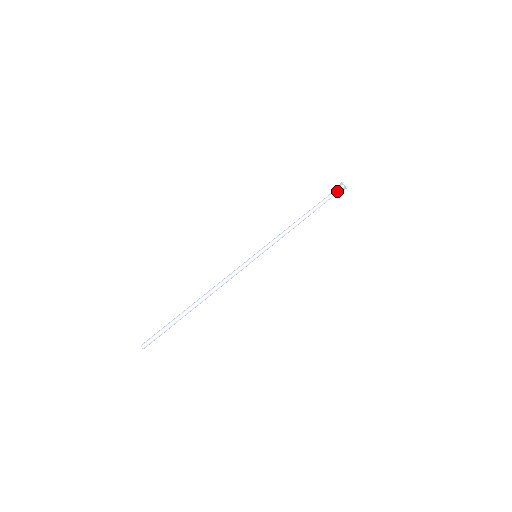
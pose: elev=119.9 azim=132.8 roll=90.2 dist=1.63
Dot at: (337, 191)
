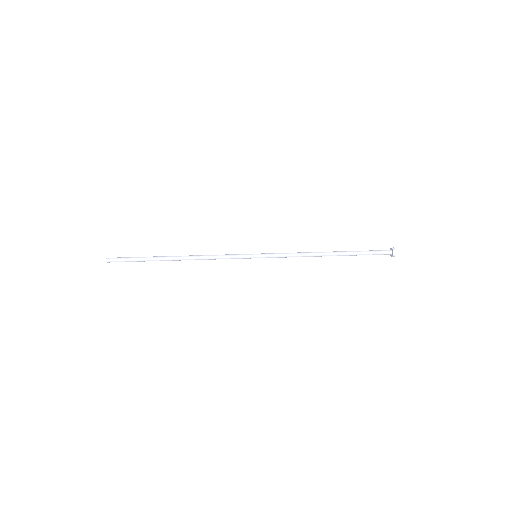
Dot at: (380, 250)
